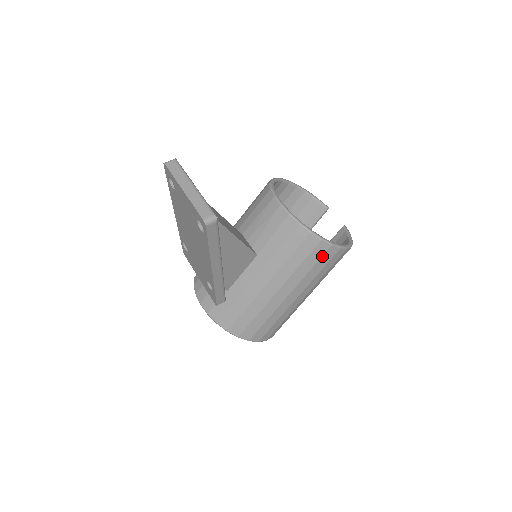
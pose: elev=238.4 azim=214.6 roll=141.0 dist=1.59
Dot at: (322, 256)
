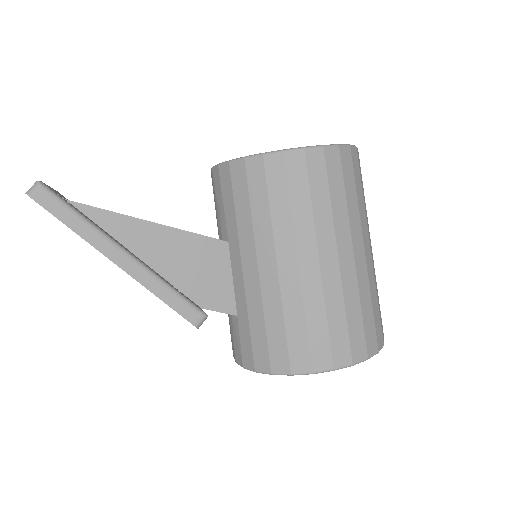
Dot at: (287, 175)
